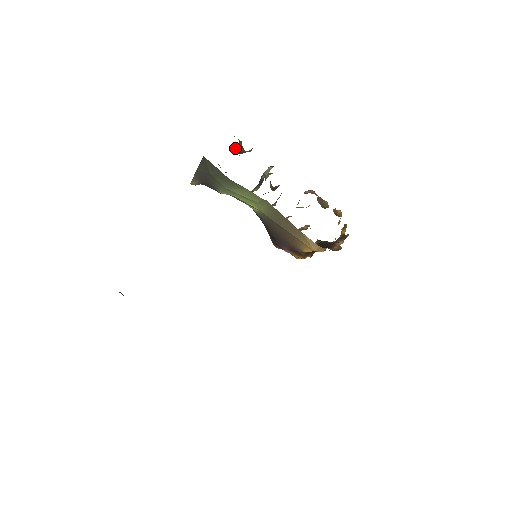
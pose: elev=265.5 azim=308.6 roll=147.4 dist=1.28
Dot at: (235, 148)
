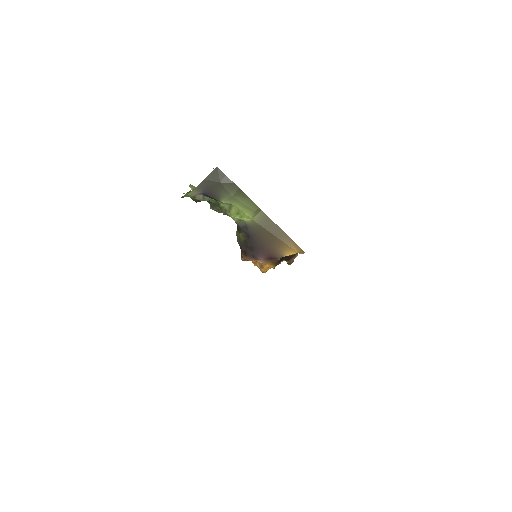
Dot at: occluded
